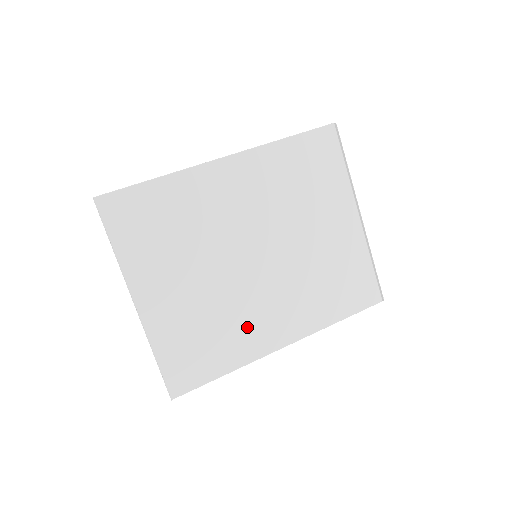
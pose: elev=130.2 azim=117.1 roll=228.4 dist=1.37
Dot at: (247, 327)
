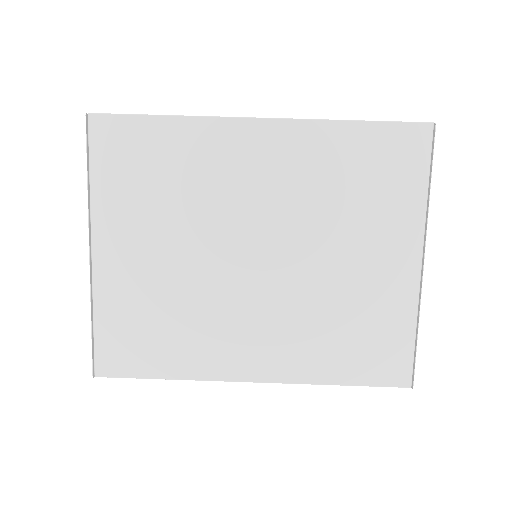
Dot at: (213, 336)
